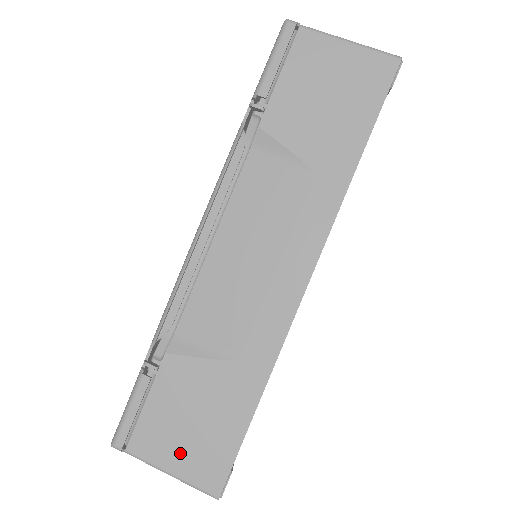
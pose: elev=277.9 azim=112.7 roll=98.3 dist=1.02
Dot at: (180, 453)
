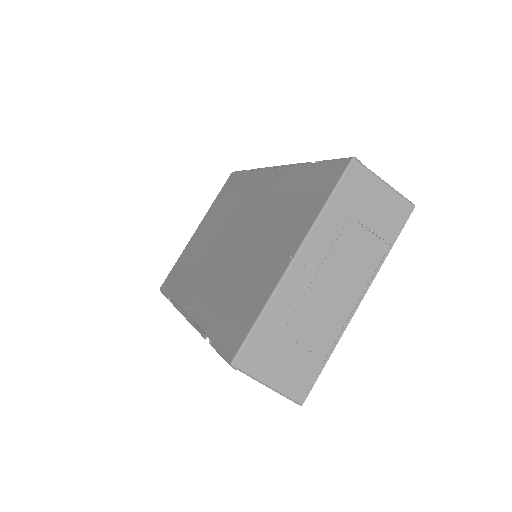
Dot at: occluded
